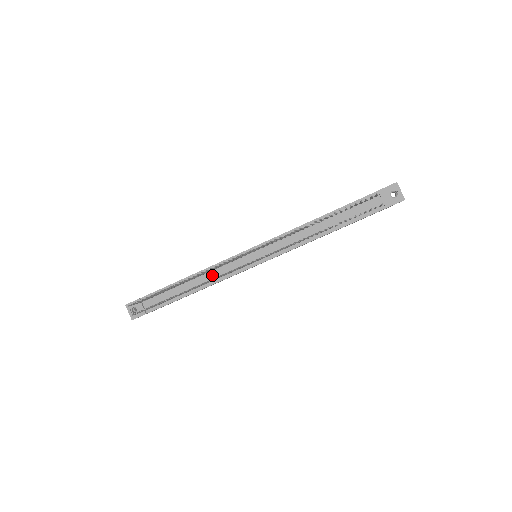
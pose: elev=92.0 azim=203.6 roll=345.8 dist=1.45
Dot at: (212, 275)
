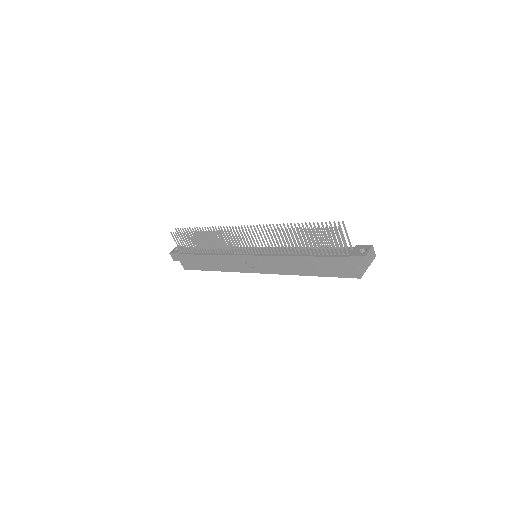
Dot at: occluded
